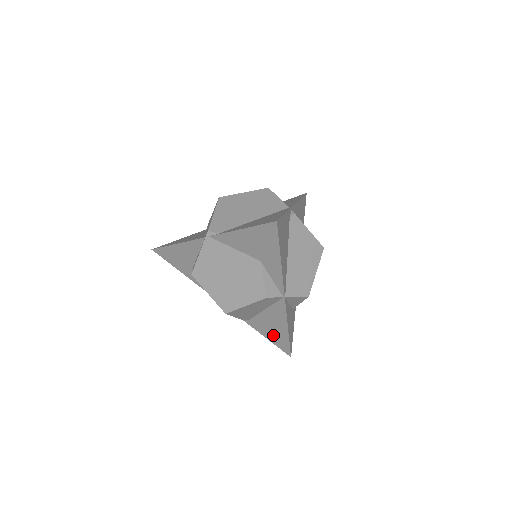
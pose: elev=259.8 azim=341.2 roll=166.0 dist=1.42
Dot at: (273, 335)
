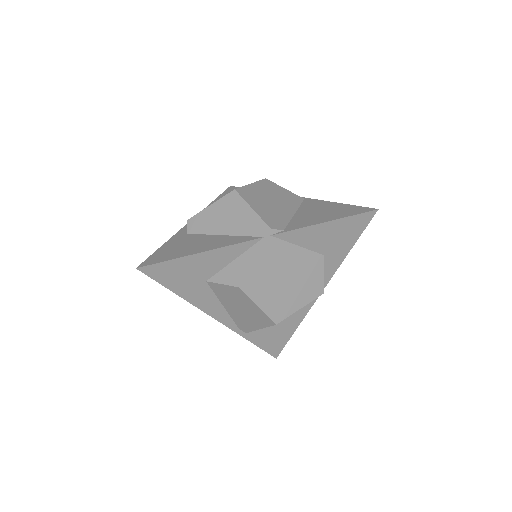
Dot at: (271, 340)
